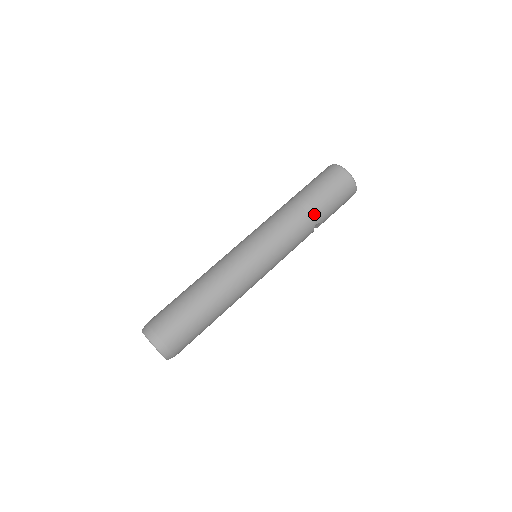
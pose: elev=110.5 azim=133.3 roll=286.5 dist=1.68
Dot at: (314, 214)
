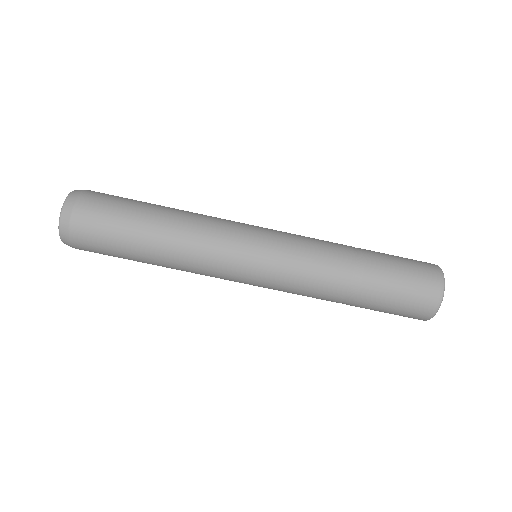
Dot at: occluded
